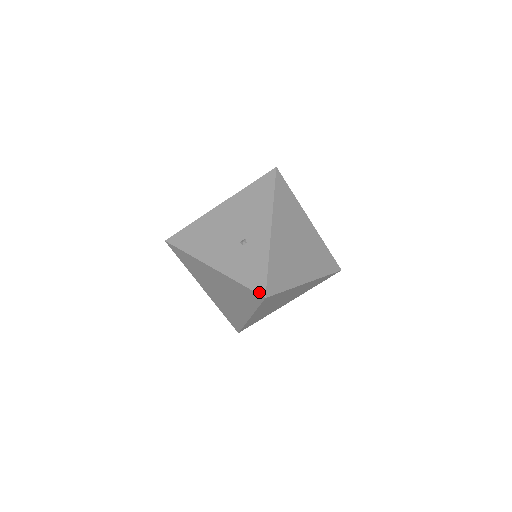
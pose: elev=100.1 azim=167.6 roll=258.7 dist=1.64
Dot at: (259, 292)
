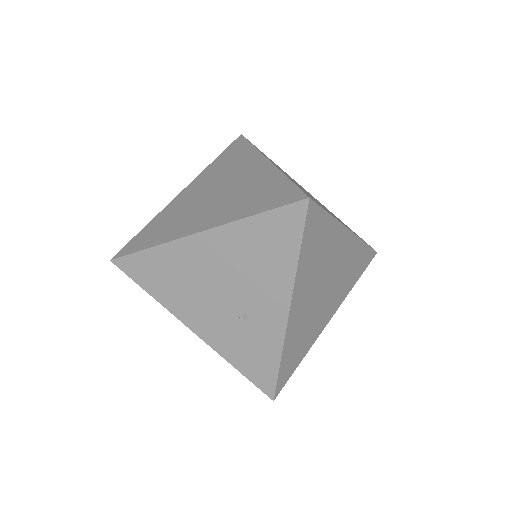
Dot at: (265, 392)
